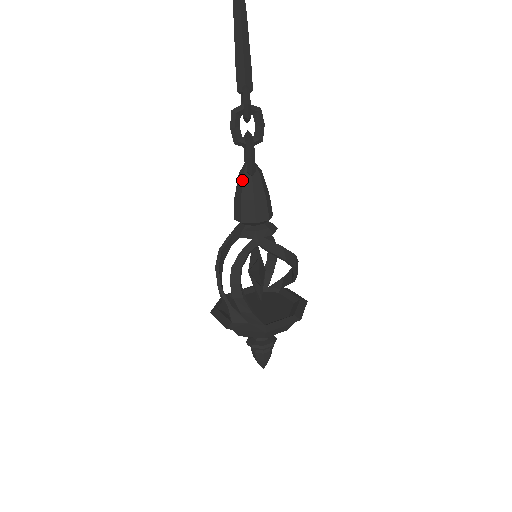
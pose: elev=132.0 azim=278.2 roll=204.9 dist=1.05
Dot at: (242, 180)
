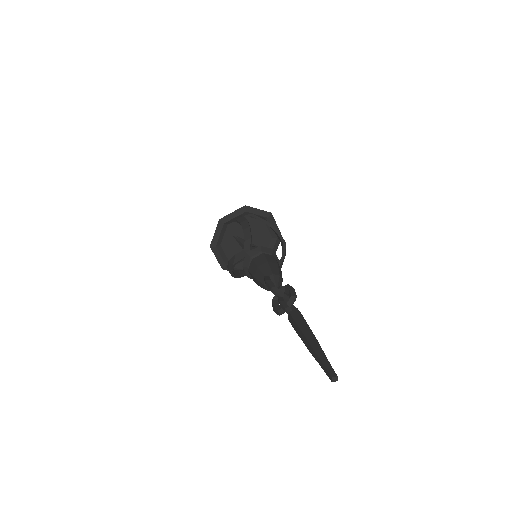
Dot at: occluded
